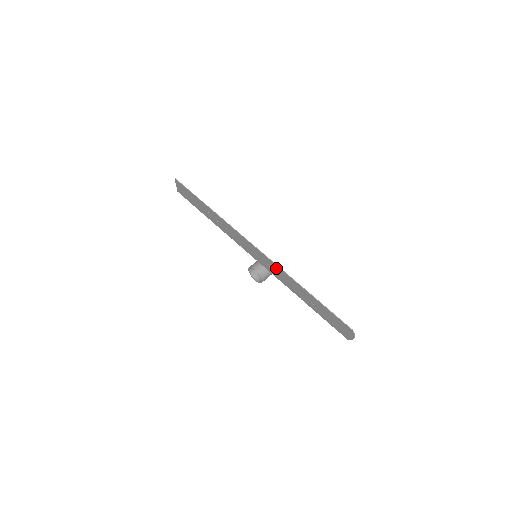
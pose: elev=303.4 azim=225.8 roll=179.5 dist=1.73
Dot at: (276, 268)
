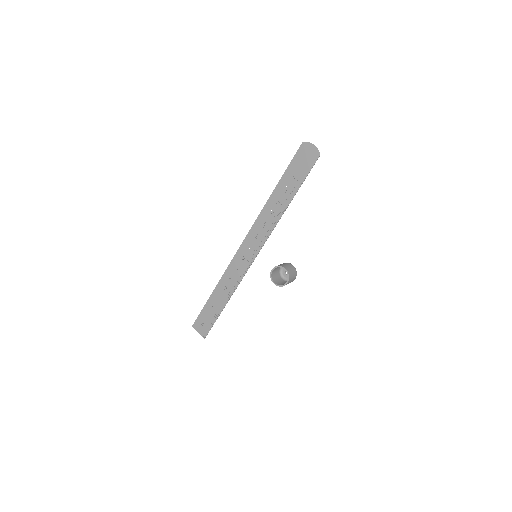
Dot at: (258, 225)
